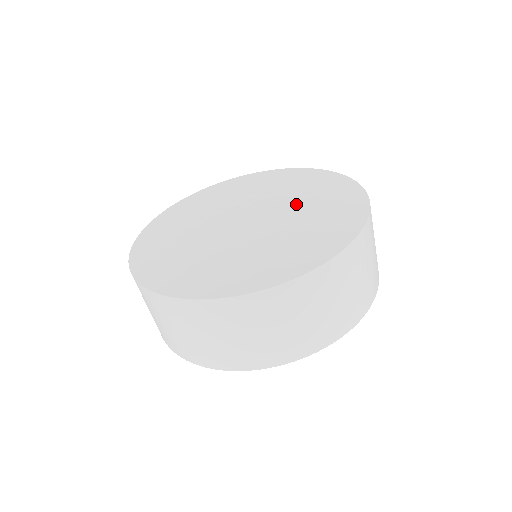
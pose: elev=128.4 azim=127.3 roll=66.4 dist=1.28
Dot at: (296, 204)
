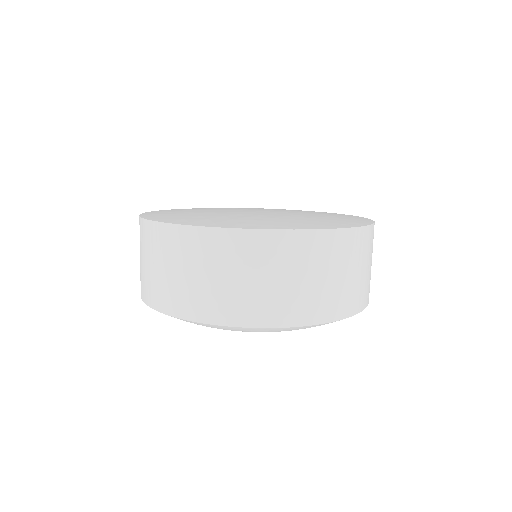
Dot at: (297, 215)
